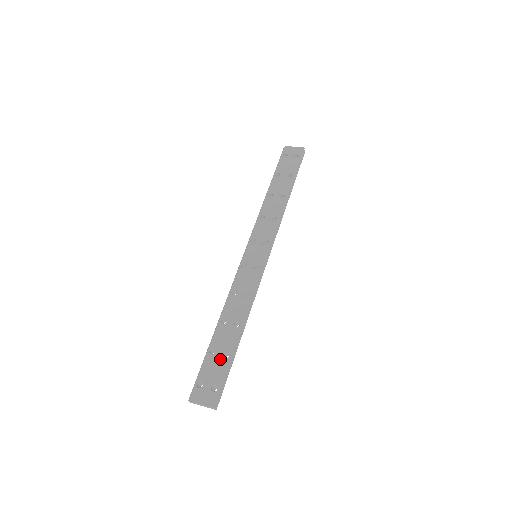
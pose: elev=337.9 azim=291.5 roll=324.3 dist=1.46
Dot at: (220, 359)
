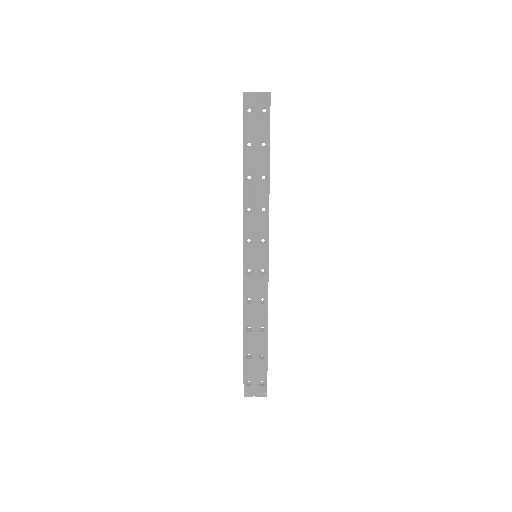
Dot at: (258, 362)
